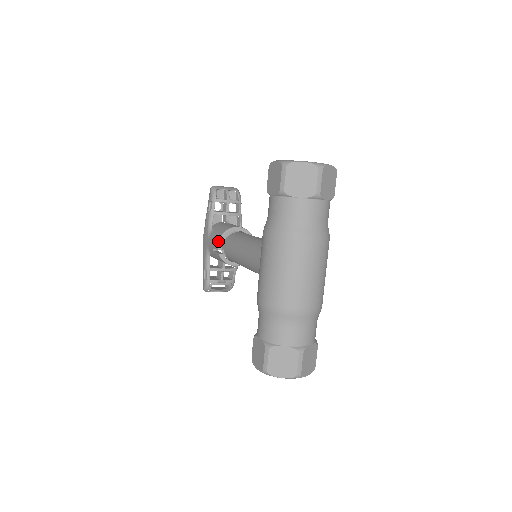
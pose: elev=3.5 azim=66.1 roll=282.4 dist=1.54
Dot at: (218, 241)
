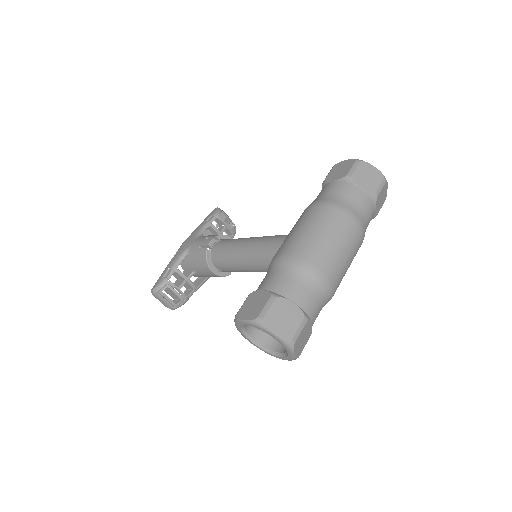
Dot at: occluded
